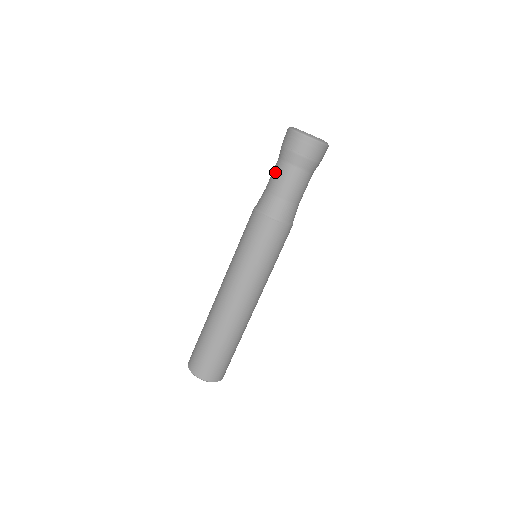
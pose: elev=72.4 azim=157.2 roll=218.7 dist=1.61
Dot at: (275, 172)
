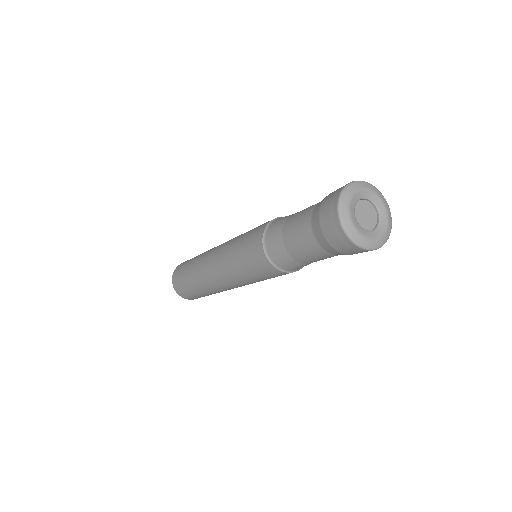
Dot at: (318, 258)
